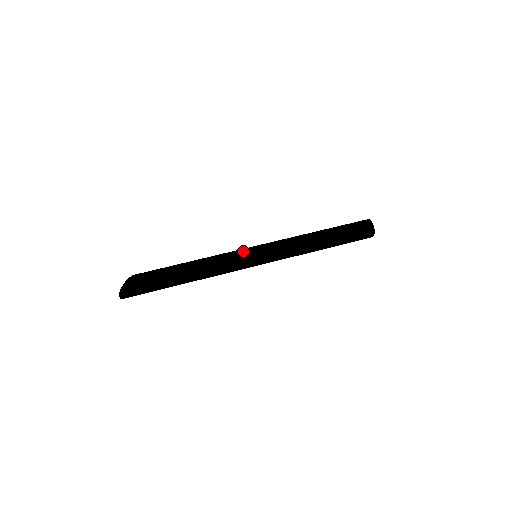
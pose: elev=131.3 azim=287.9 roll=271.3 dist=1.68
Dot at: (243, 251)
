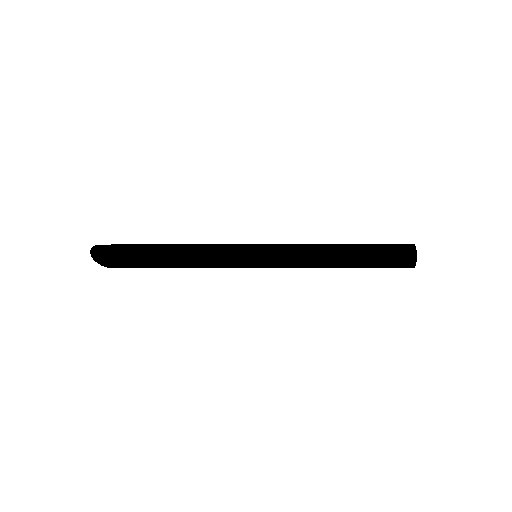
Dot at: occluded
